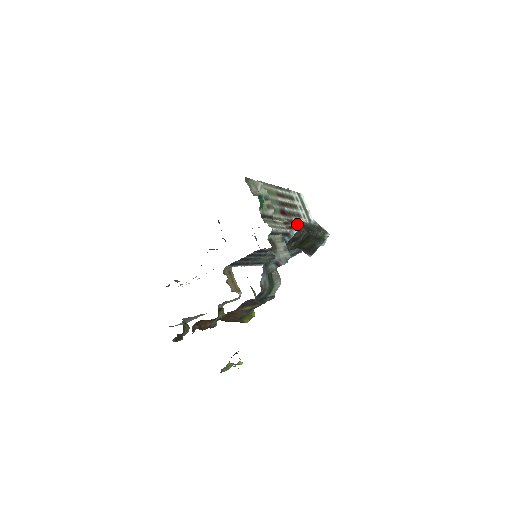
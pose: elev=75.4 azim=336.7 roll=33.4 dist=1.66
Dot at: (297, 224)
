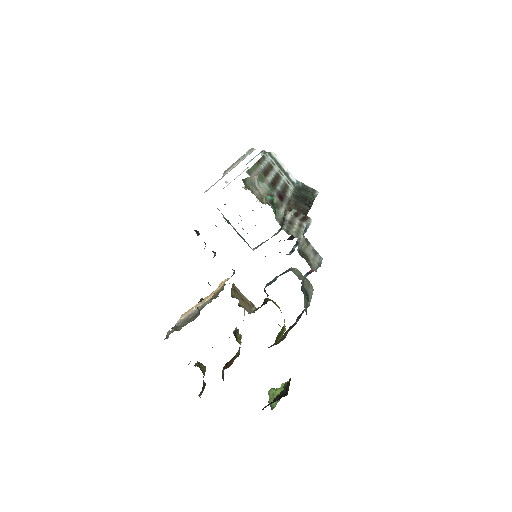
Dot at: (295, 202)
